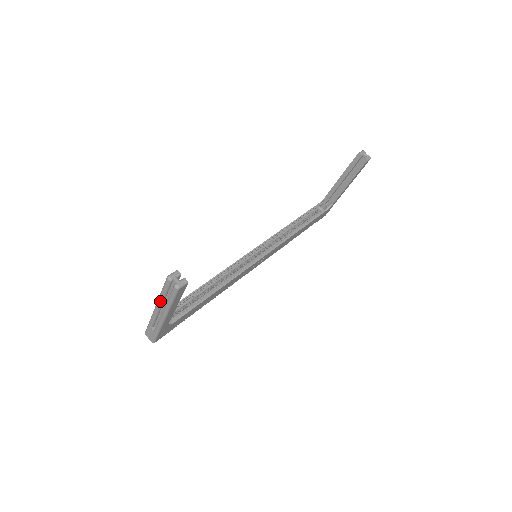
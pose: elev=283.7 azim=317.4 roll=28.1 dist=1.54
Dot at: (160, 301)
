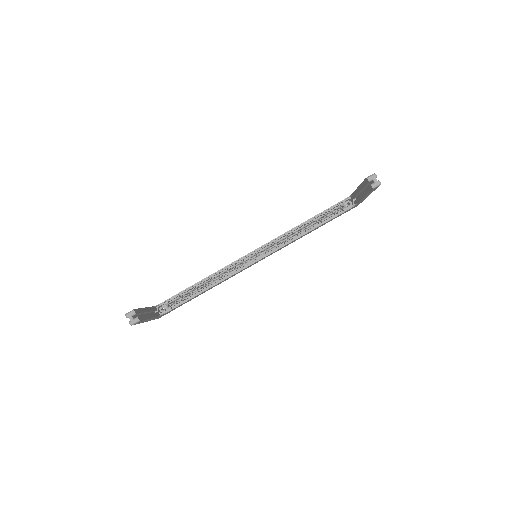
Dot at: occluded
